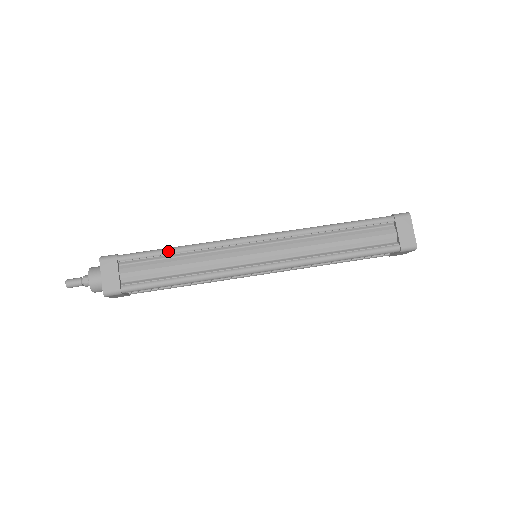
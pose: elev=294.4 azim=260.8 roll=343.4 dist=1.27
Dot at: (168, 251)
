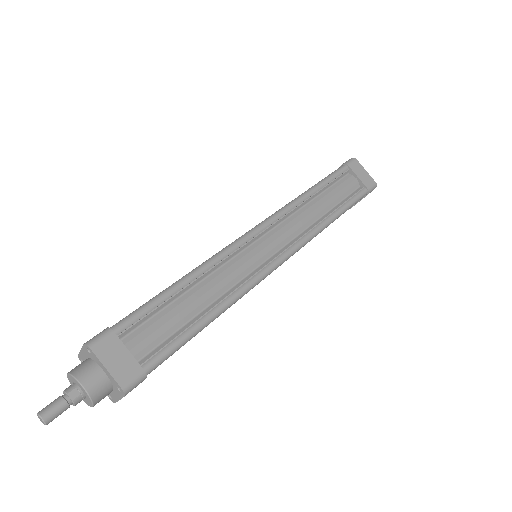
Dot at: (174, 289)
